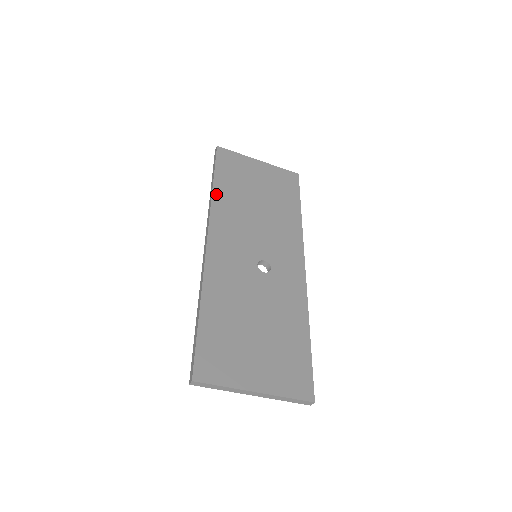
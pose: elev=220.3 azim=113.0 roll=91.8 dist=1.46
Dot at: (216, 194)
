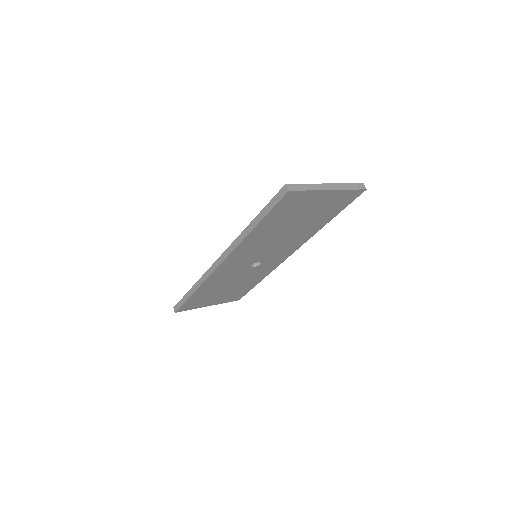
Dot at: (250, 236)
